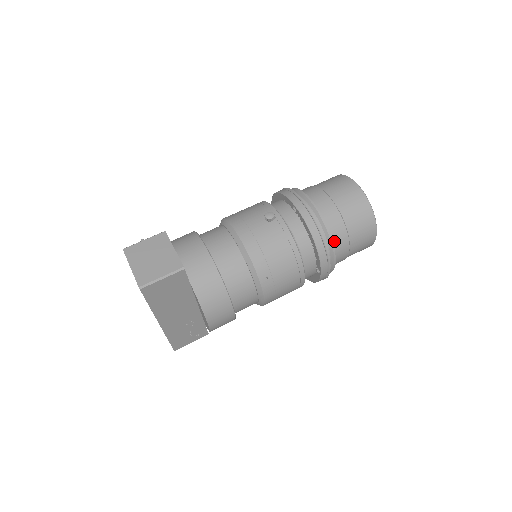
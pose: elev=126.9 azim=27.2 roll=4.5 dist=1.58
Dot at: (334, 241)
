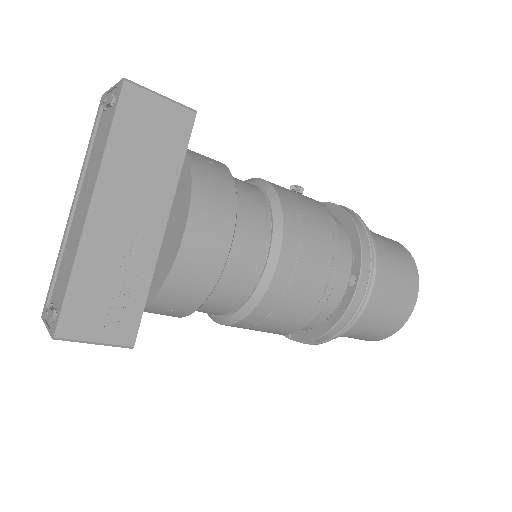
Dot at: occluded
